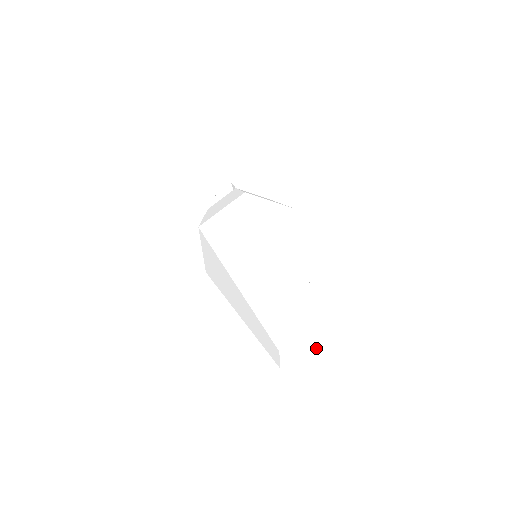
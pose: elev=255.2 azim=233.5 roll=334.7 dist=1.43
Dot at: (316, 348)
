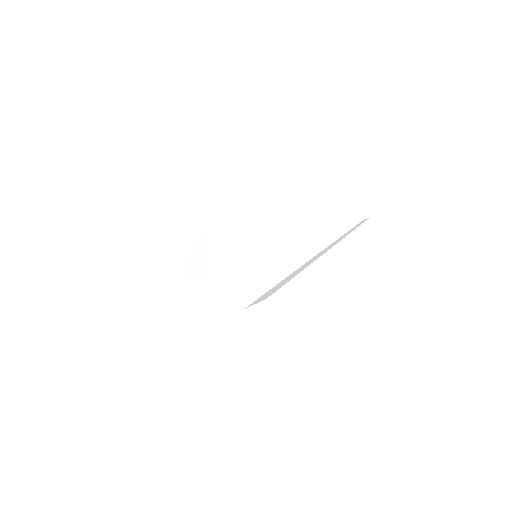
Dot at: (358, 195)
